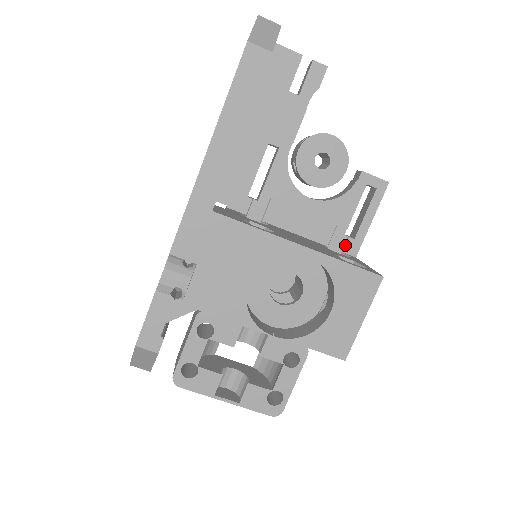
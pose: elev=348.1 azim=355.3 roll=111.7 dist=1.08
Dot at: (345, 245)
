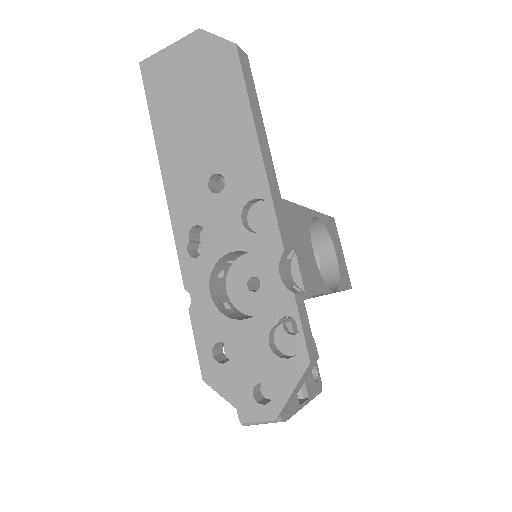
Dot at: occluded
